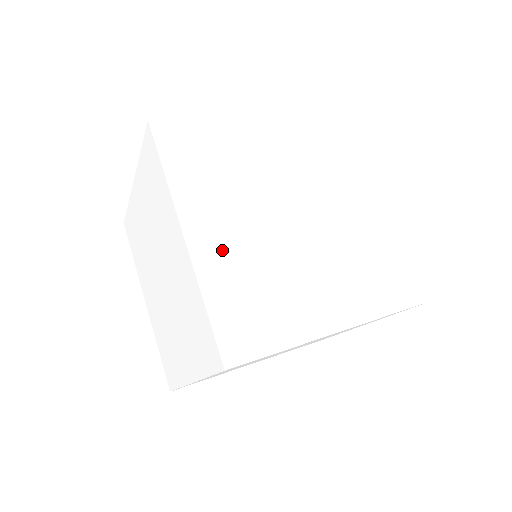
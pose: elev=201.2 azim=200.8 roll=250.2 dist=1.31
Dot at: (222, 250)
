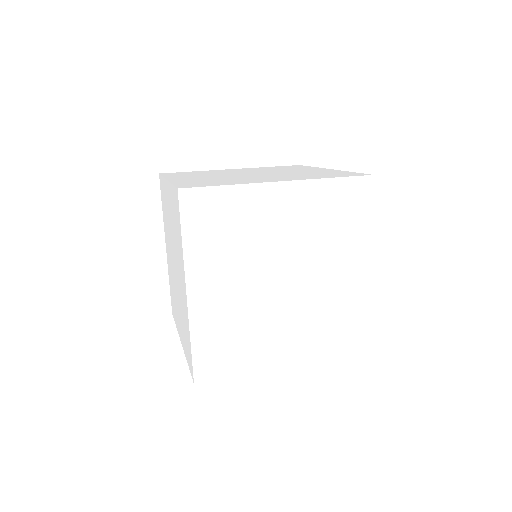
Dot at: (191, 179)
